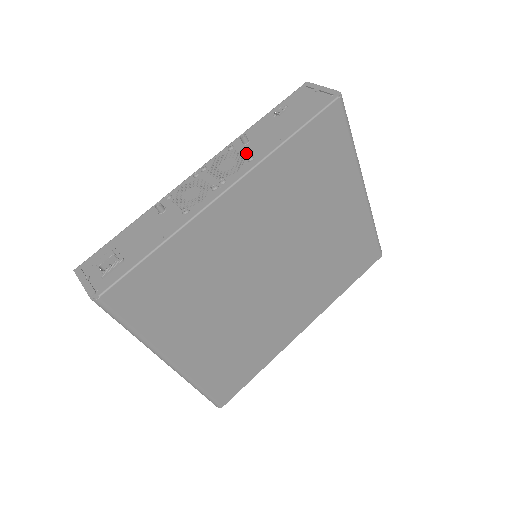
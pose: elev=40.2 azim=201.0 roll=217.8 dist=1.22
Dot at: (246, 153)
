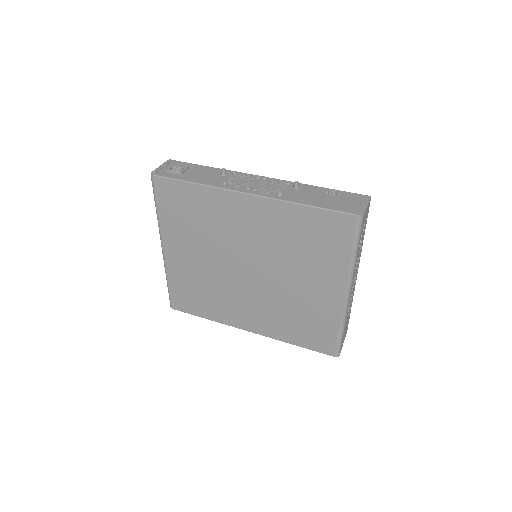
Dot at: (285, 191)
